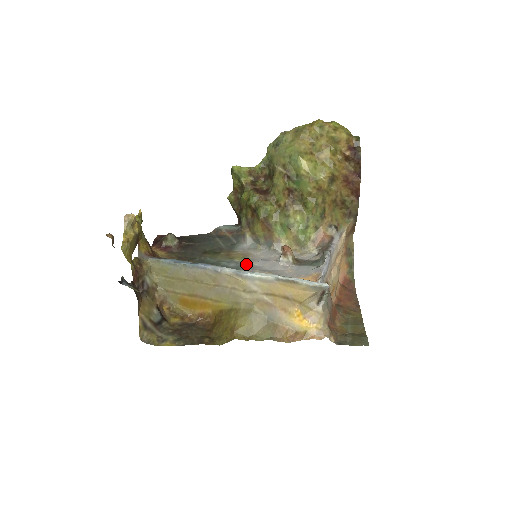
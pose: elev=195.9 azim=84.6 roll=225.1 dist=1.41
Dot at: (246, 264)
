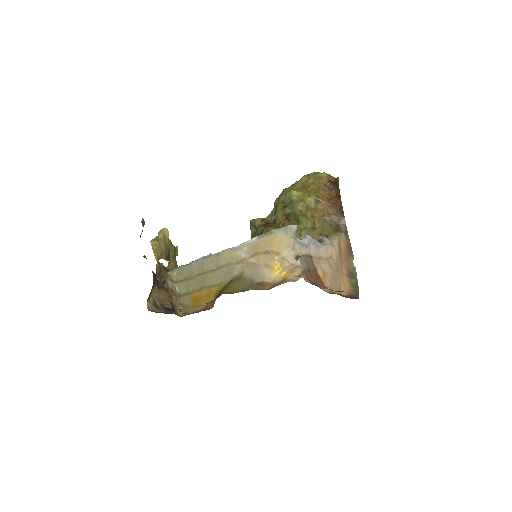
Dot at: occluded
